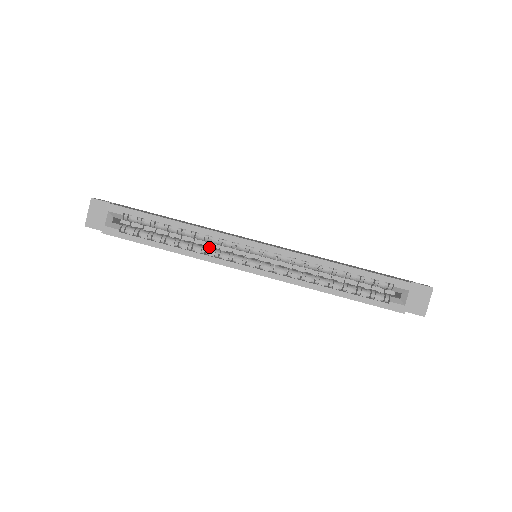
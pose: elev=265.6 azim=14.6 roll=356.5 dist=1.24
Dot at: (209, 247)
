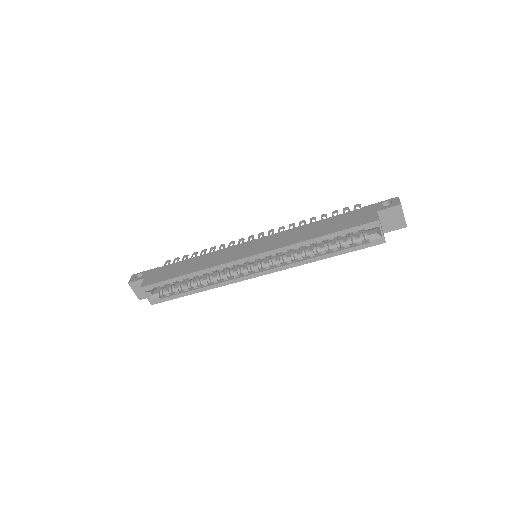
Dot at: (221, 273)
